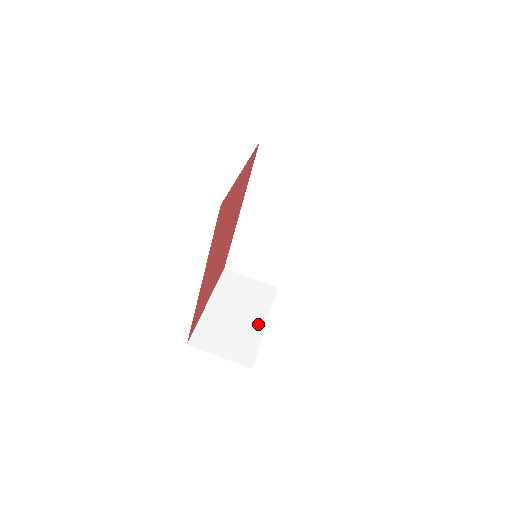
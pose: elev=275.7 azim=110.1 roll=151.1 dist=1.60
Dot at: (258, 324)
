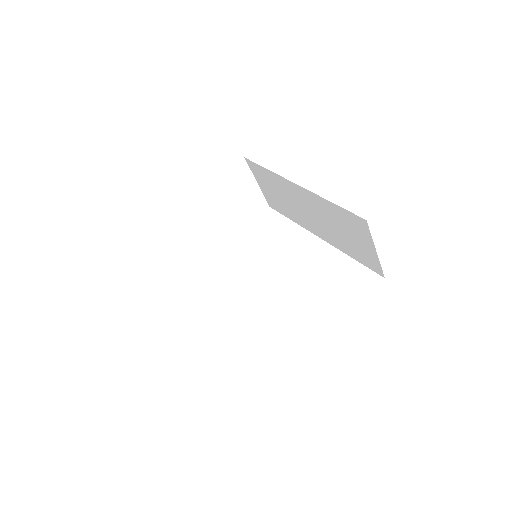
Dot at: (219, 240)
